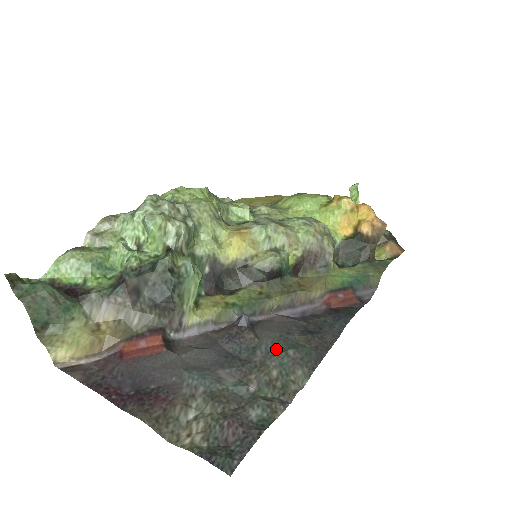
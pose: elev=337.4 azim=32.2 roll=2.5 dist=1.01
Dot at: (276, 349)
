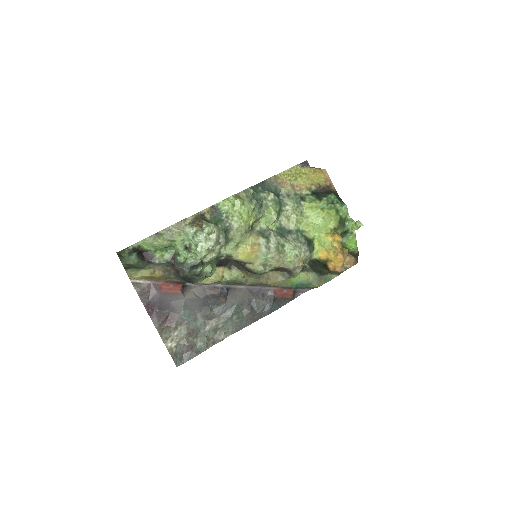
Dot at: (229, 313)
